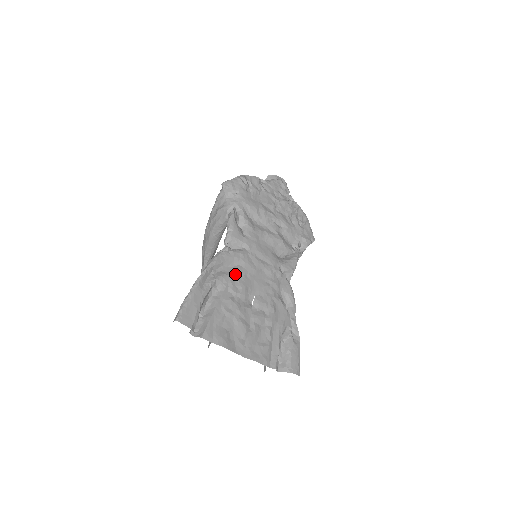
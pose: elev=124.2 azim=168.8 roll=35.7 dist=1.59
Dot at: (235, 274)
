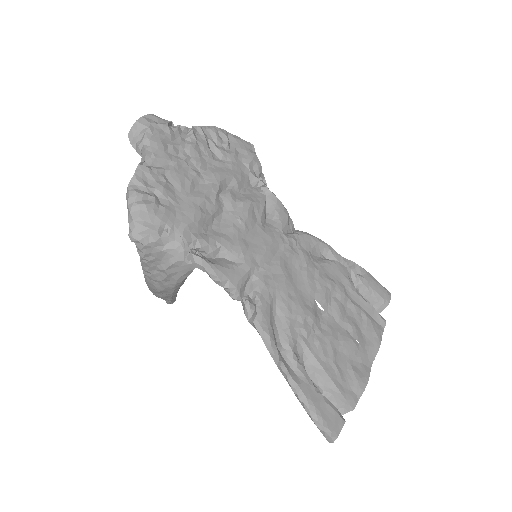
Dot at: (288, 315)
